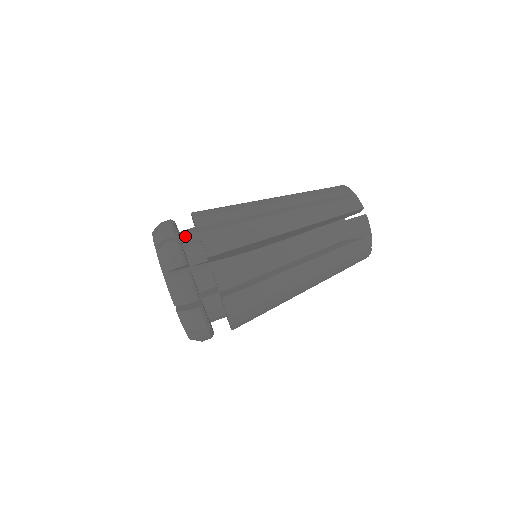
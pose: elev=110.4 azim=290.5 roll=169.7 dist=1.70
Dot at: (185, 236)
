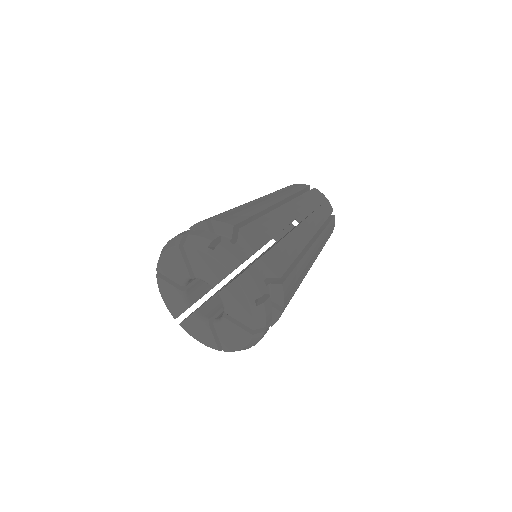
Dot at: occluded
